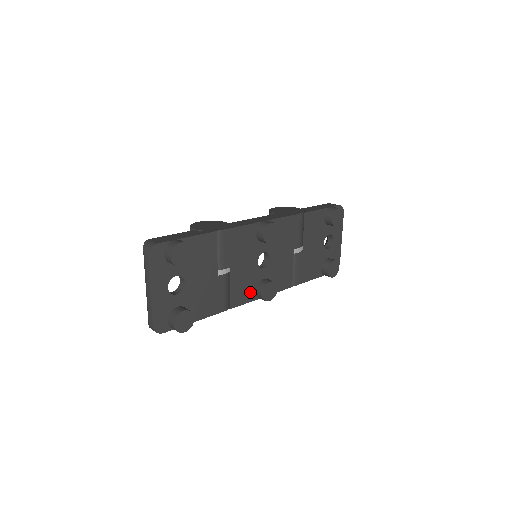
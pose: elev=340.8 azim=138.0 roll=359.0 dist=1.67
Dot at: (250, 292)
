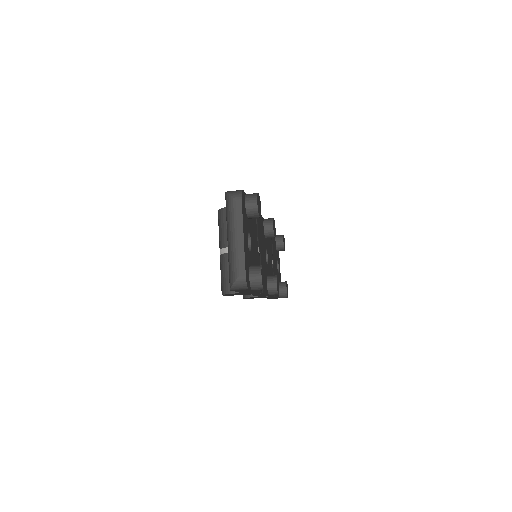
Dot at: (266, 284)
